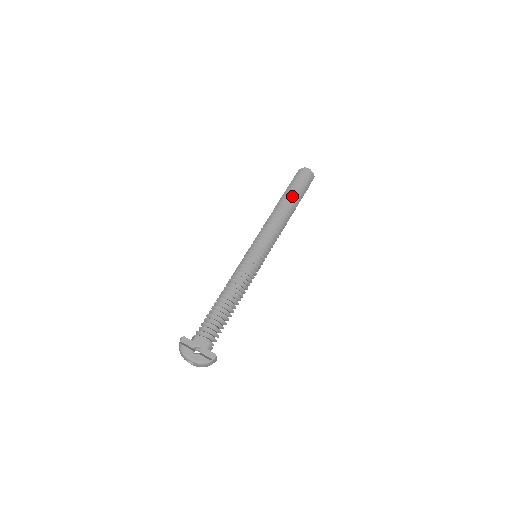
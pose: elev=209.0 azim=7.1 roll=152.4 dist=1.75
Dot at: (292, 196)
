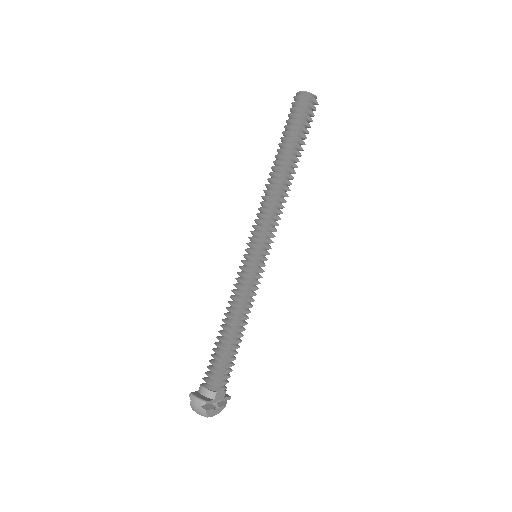
Dot at: (298, 155)
